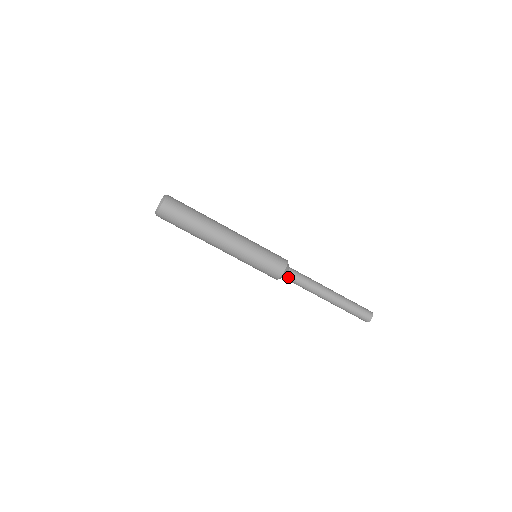
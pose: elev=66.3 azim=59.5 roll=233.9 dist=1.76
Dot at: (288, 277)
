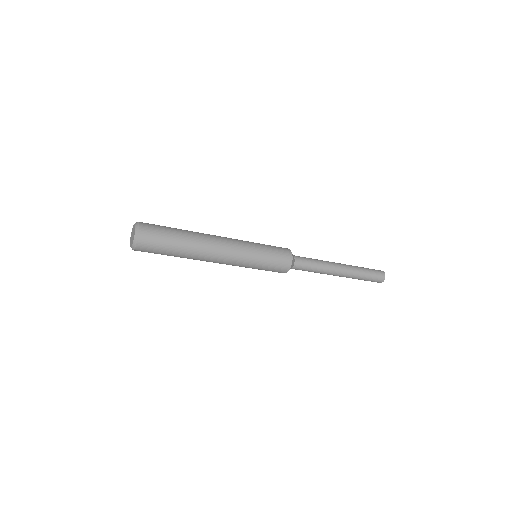
Dot at: occluded
